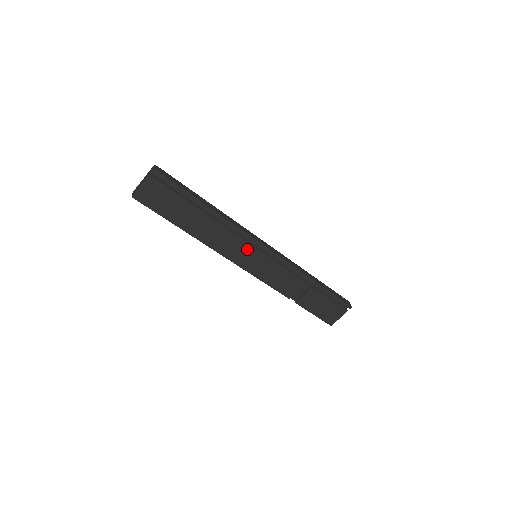
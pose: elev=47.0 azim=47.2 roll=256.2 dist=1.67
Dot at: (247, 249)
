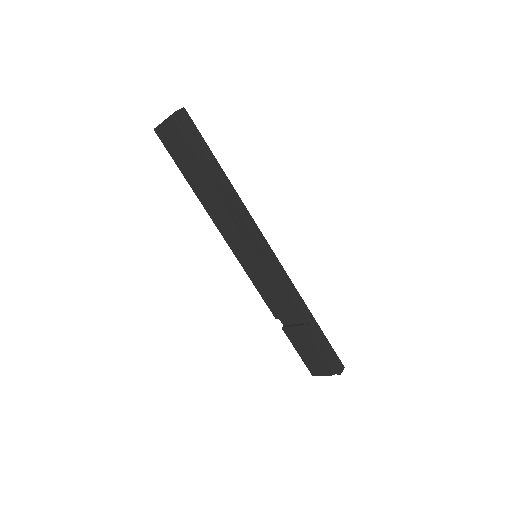
Dot at: (246, 243)
